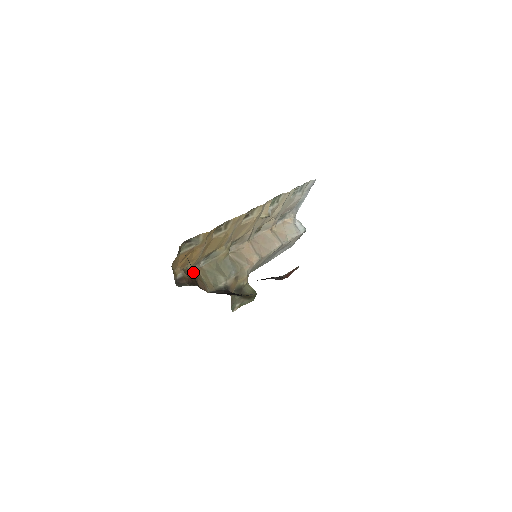
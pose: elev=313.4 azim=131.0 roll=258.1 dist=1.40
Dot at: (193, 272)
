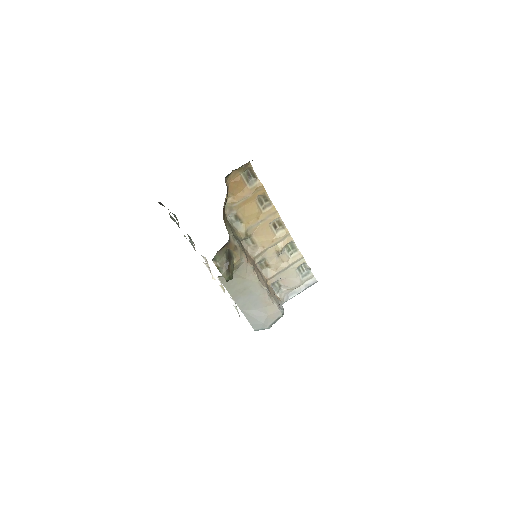
Dot at: occluded
